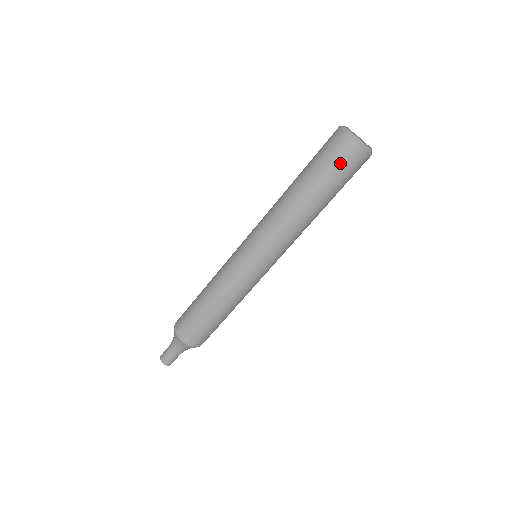
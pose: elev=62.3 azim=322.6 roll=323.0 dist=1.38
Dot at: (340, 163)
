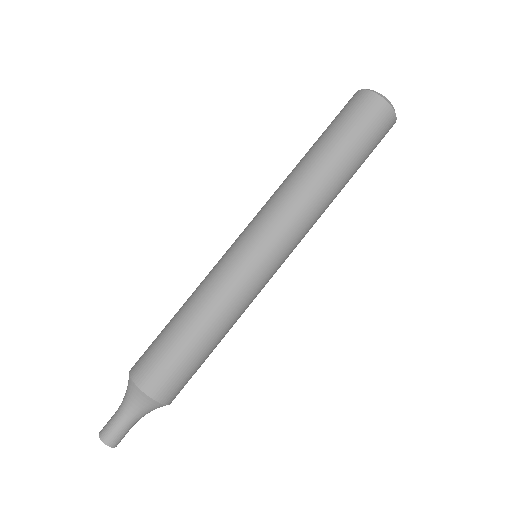
Dot at: (348, 112)
